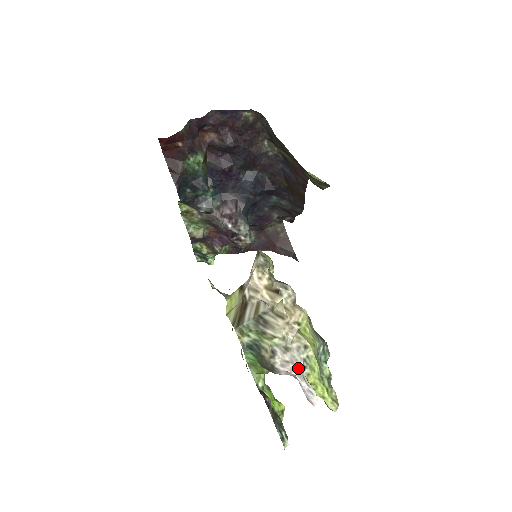
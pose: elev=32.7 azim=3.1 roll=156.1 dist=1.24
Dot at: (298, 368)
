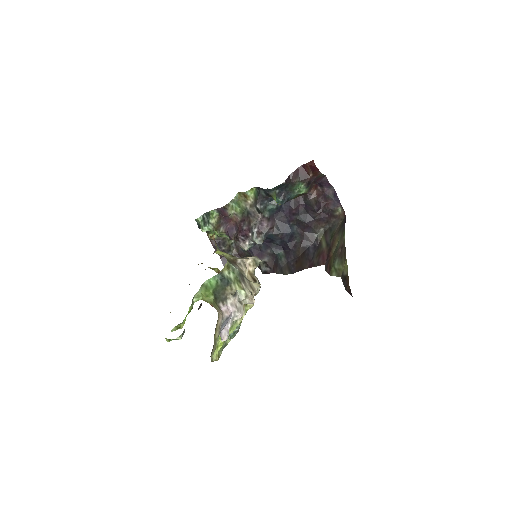
Dot at: (237, 316)
